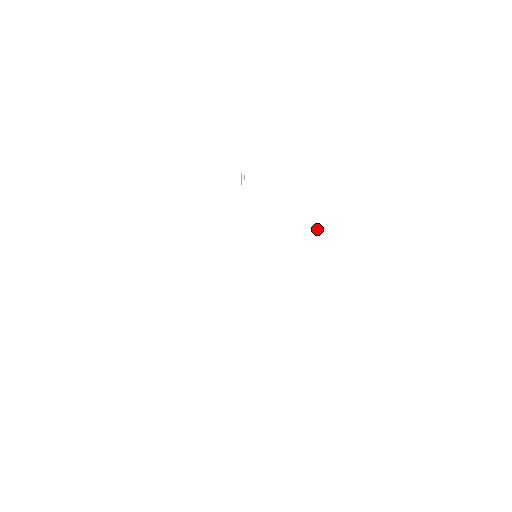
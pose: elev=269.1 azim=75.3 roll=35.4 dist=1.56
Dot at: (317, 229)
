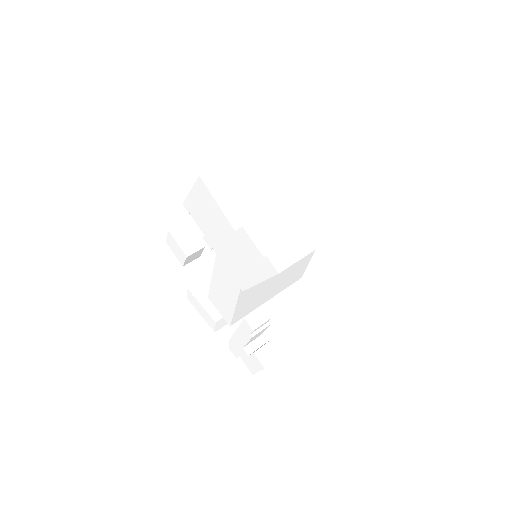
Dot at: occluded
